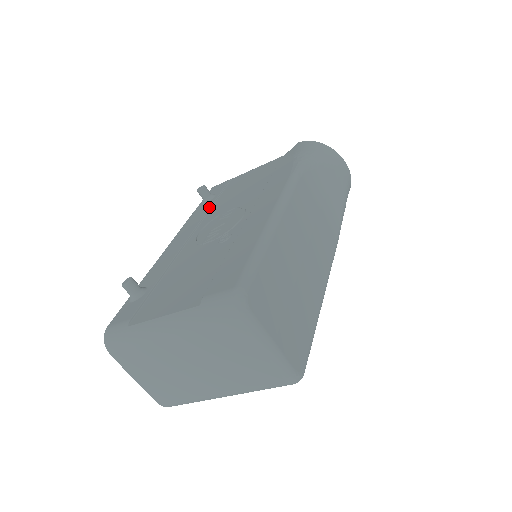
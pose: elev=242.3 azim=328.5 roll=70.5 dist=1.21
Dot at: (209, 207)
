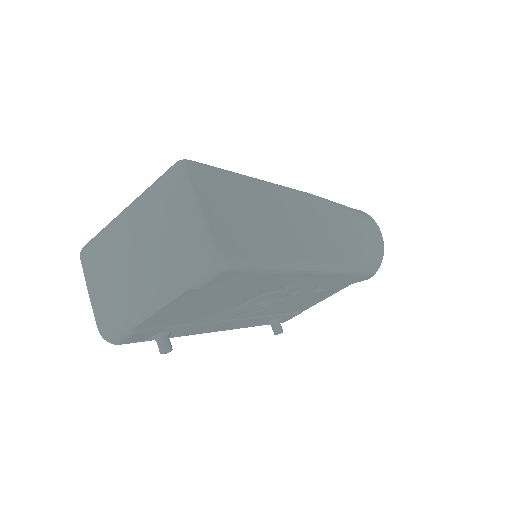
Dot at: occluded
